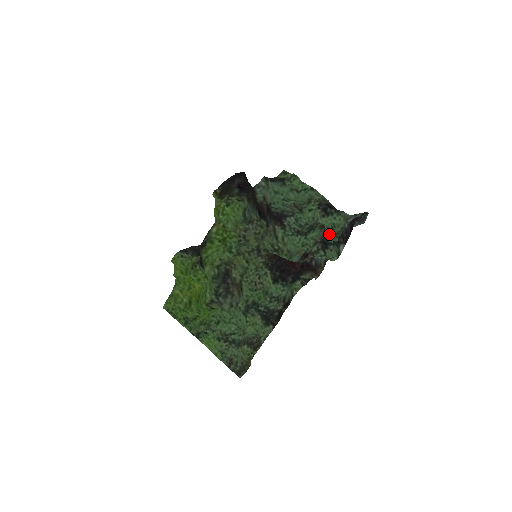
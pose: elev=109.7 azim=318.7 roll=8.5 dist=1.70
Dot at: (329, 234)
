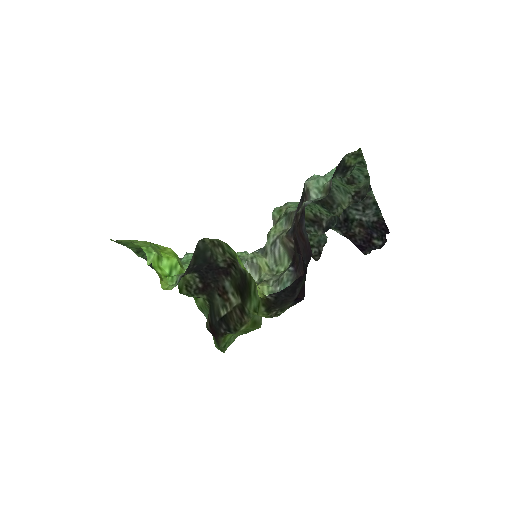
Dot at: occluded
